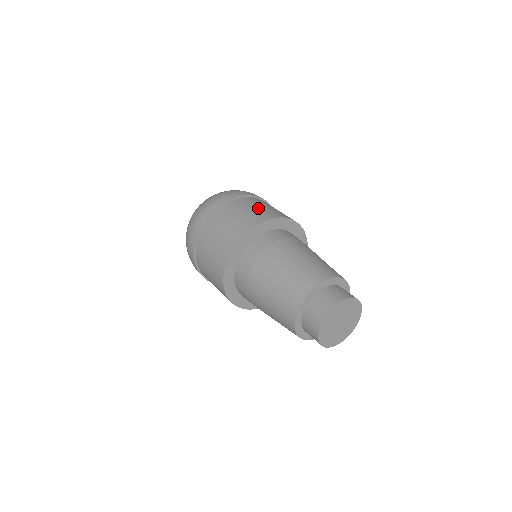
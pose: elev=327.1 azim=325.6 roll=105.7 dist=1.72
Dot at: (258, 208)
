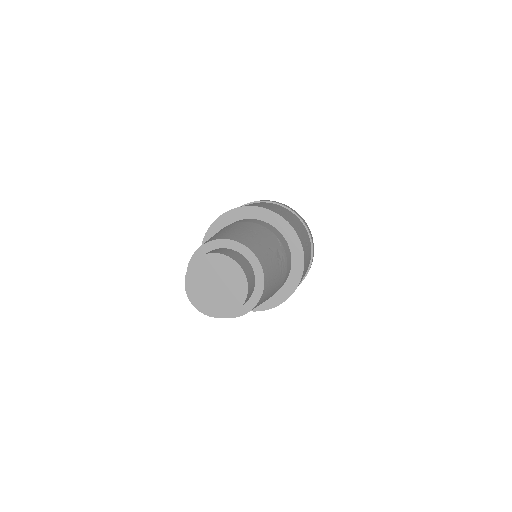
Dot at: (289, 216)
